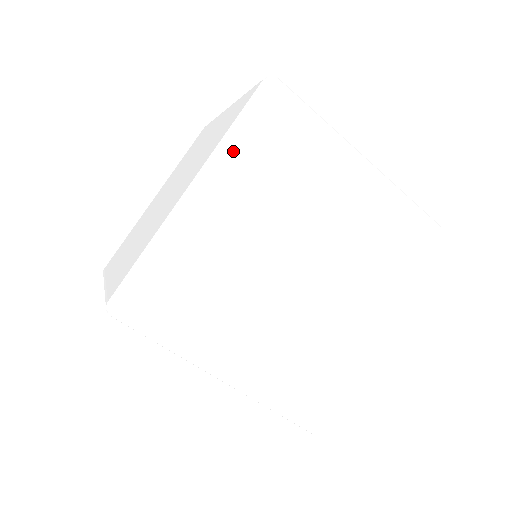
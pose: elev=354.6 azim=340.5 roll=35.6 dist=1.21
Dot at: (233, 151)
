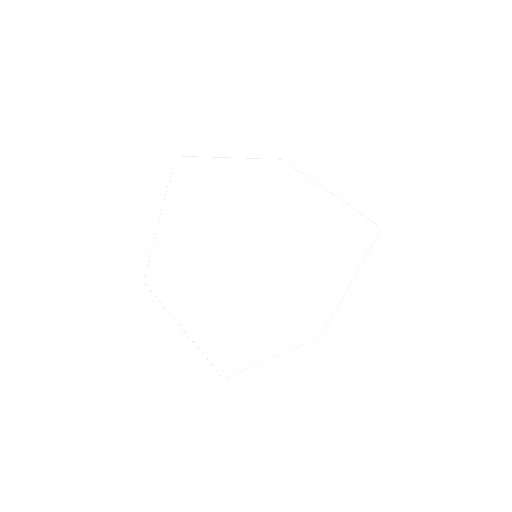
Dot at: (267, 293)
